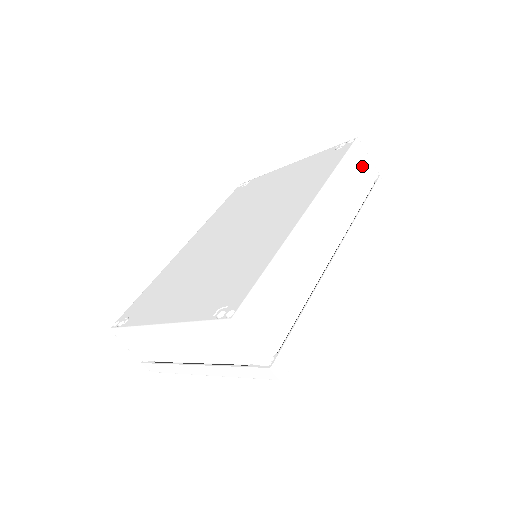
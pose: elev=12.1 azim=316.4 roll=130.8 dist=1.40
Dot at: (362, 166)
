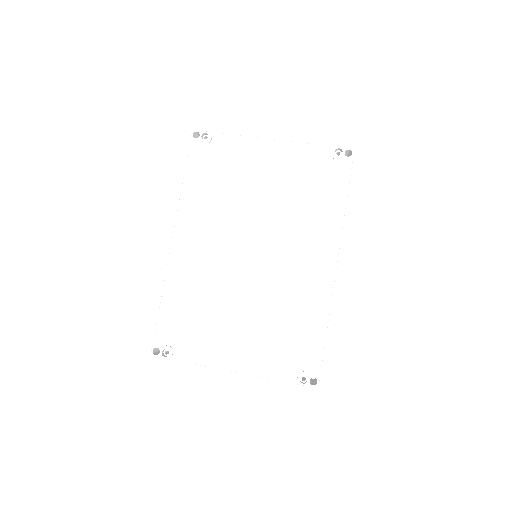
Dot at: occluded
